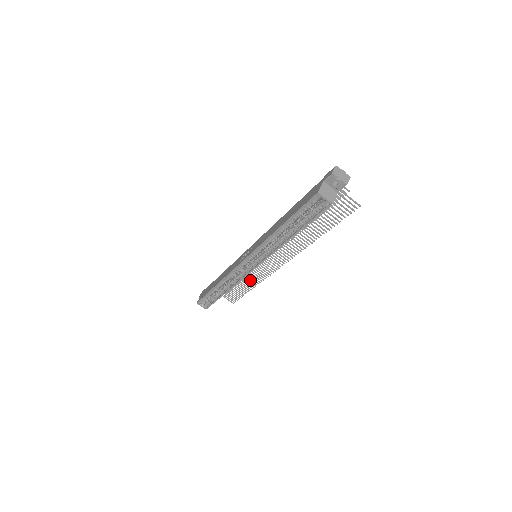
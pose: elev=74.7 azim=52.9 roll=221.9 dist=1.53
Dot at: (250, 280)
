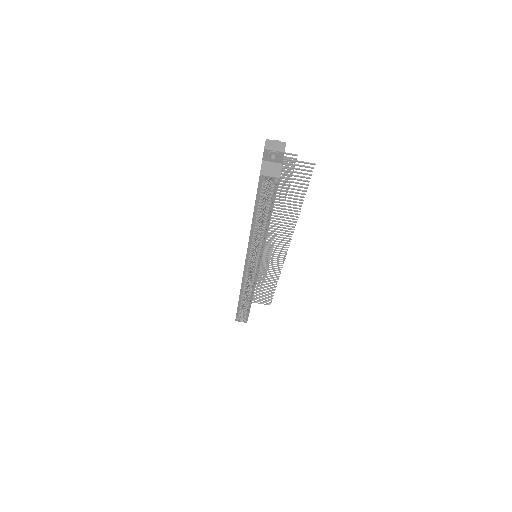
Dot at: (269, 278)
